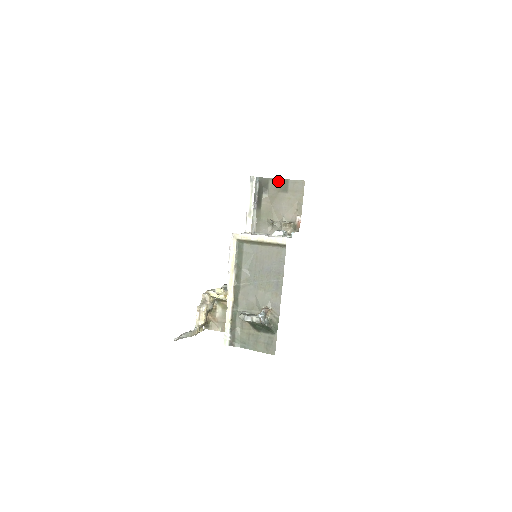
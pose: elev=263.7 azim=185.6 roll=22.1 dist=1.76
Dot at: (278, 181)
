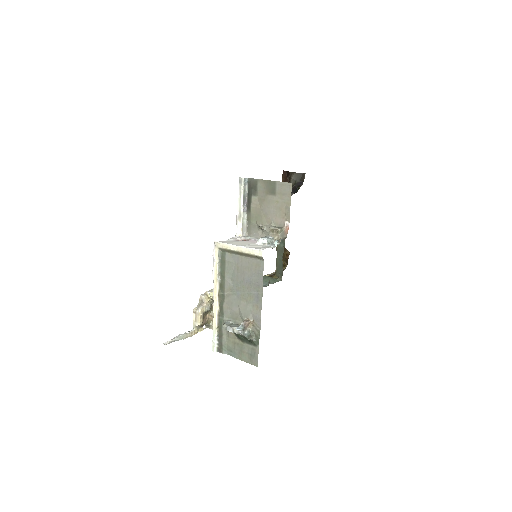
Dot at: (266, 182)
